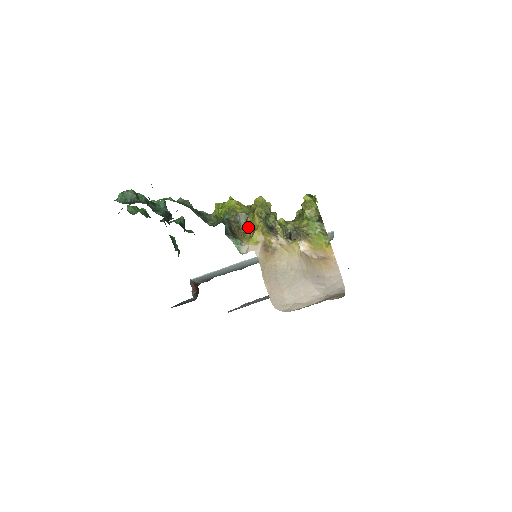
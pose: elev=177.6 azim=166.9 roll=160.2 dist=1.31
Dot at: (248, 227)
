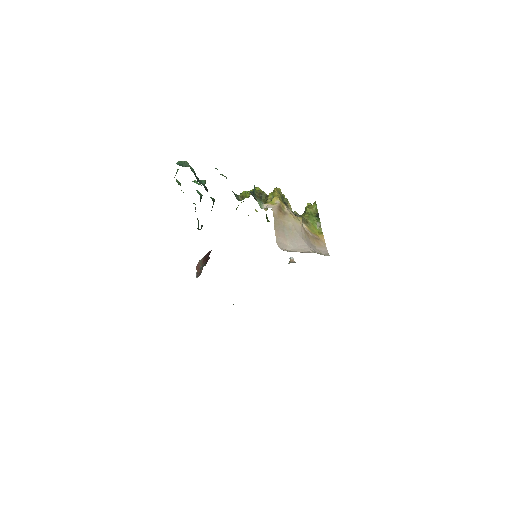
Dot at: (268, 199)
